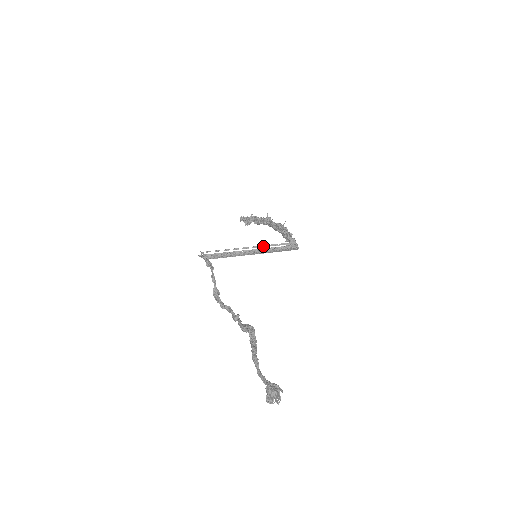
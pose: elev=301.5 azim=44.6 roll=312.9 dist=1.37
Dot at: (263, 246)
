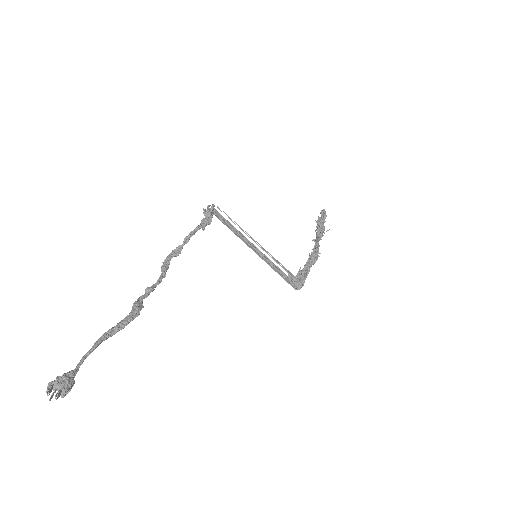
Dot at: occluded
